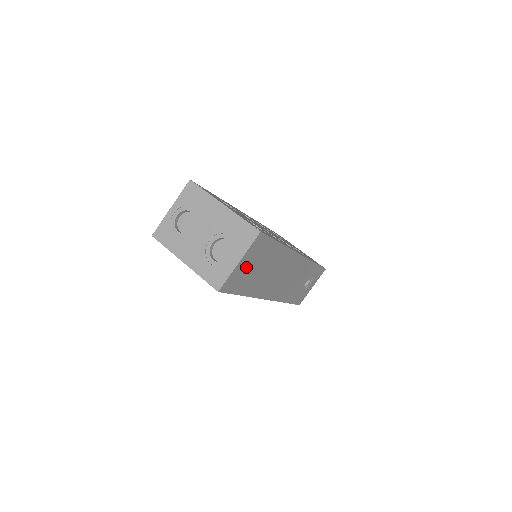
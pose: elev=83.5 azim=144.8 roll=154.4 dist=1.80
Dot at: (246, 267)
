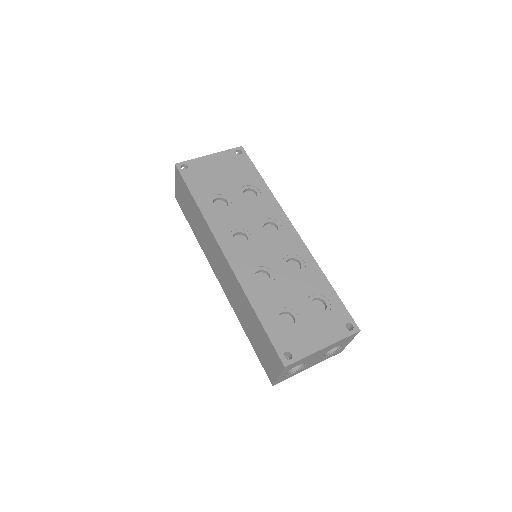
Dot at: occluded
